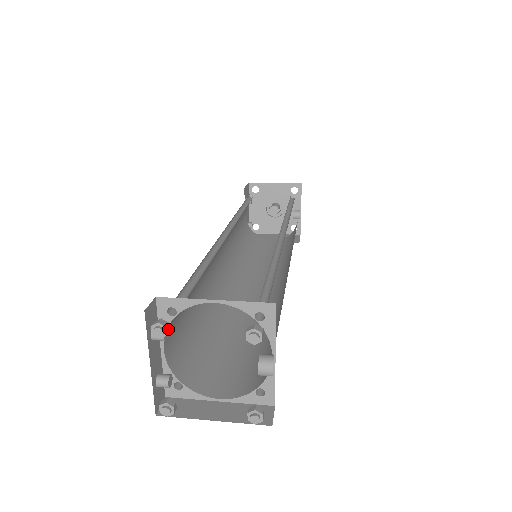
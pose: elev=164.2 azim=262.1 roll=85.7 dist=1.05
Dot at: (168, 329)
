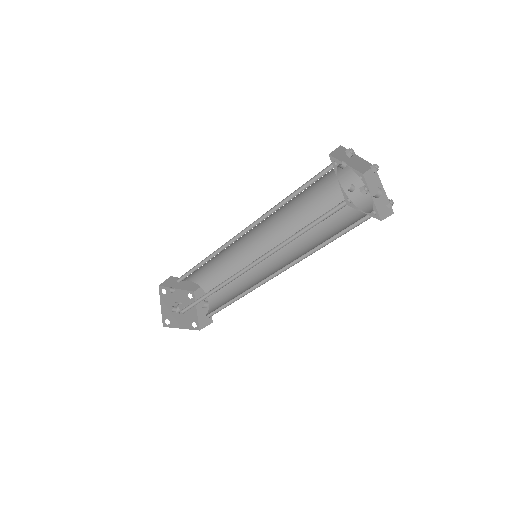
Dot at: (352, 154)
